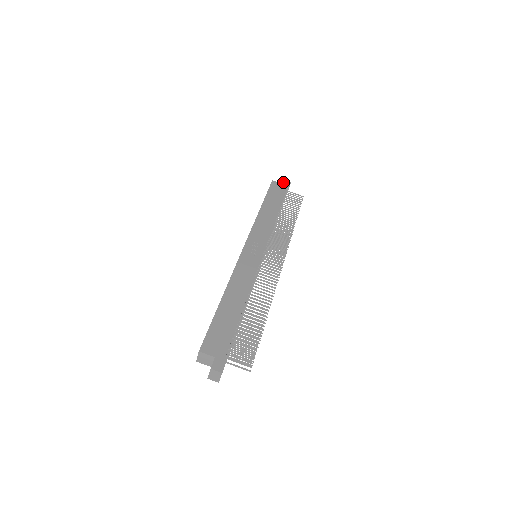
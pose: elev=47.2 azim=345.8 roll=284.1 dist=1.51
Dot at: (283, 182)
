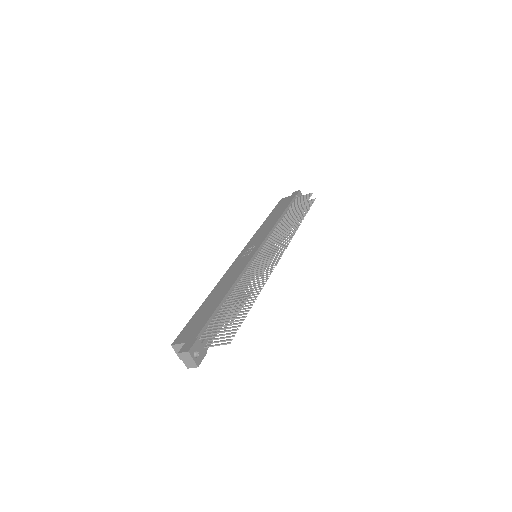
Dot at: occluded
